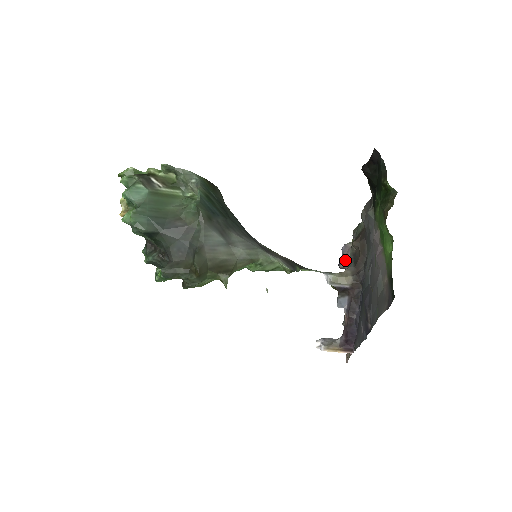
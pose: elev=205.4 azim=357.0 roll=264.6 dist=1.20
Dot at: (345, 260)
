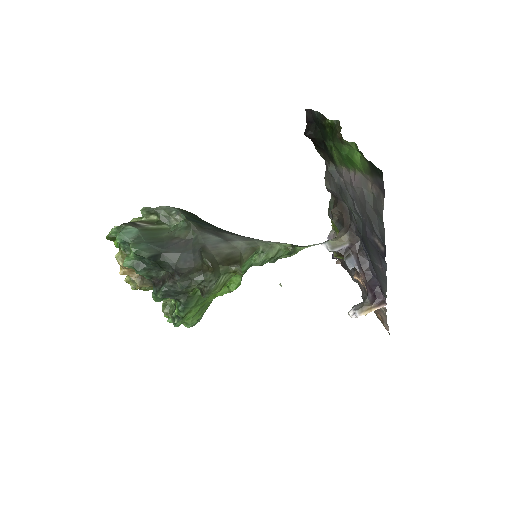
Dot at: occluded
